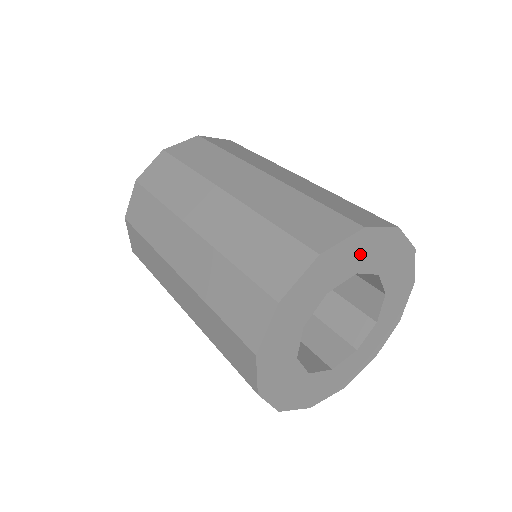
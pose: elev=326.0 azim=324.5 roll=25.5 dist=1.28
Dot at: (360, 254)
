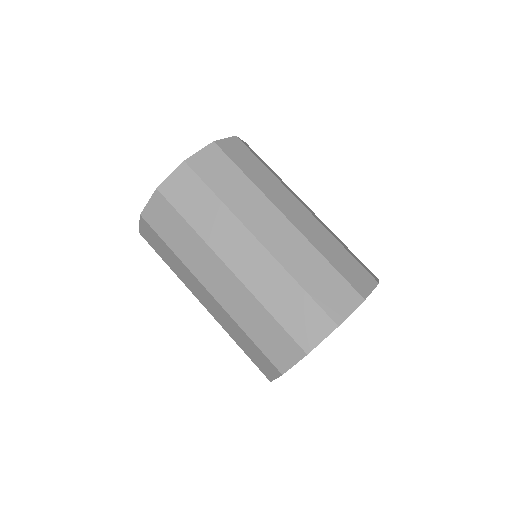
Dot at: occluded
